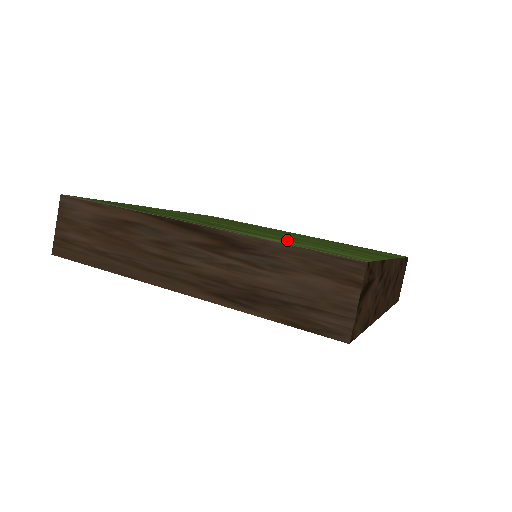
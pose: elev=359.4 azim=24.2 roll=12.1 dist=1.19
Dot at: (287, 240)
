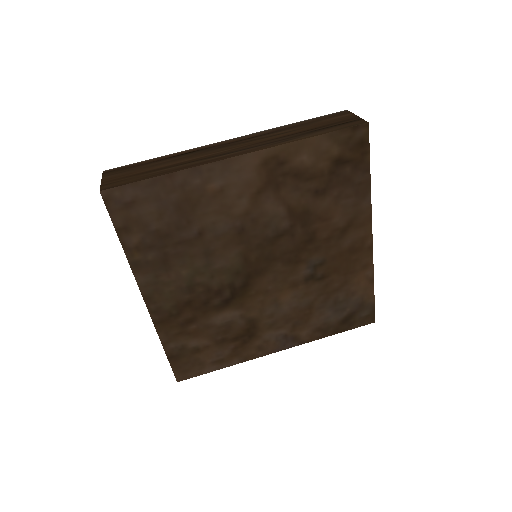
Dot at: occluded
